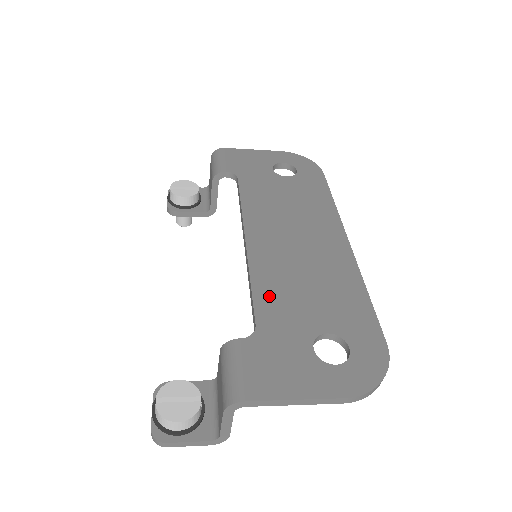
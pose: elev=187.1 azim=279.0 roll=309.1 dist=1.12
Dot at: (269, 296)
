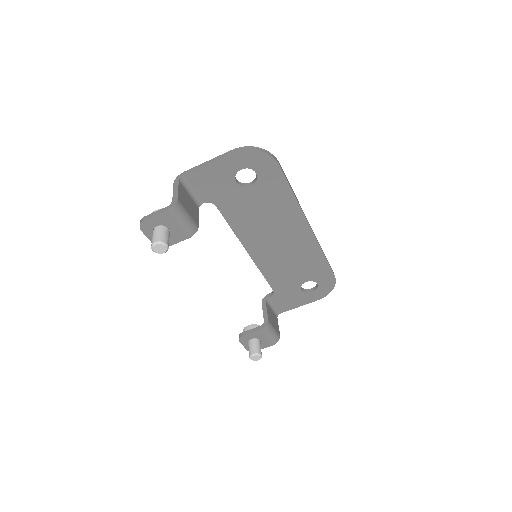
Dot at: occluded
